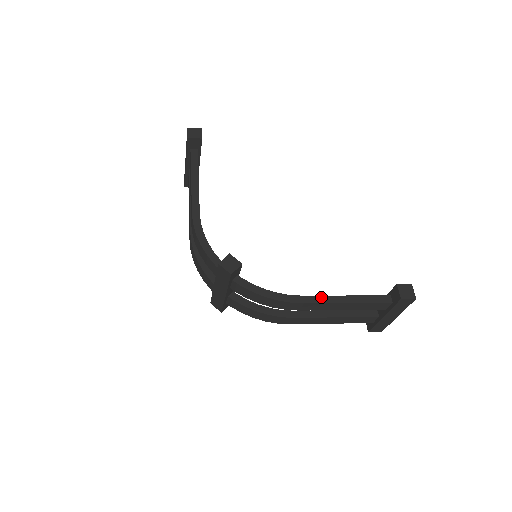
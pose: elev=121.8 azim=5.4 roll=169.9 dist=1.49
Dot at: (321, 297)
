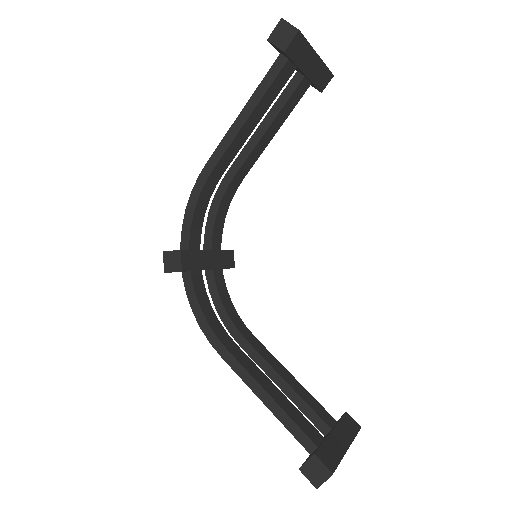
Dot at: (242, 369)
